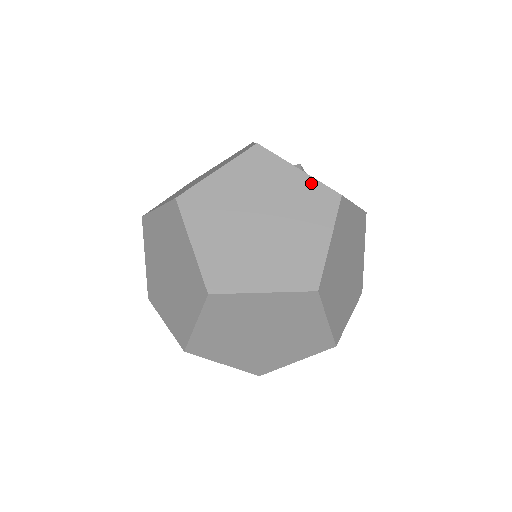
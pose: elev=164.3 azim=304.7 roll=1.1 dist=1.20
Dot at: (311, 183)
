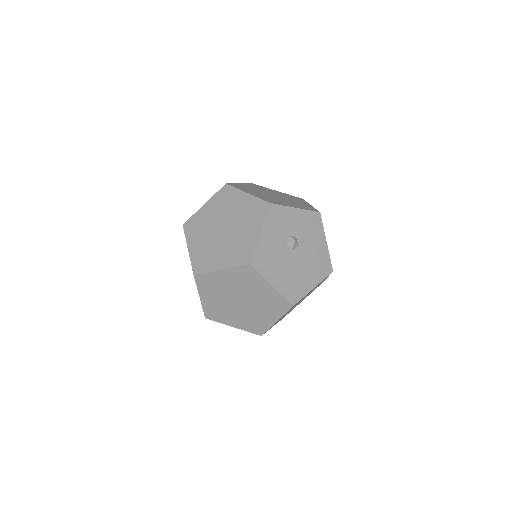
Dot at: (277, 295)
